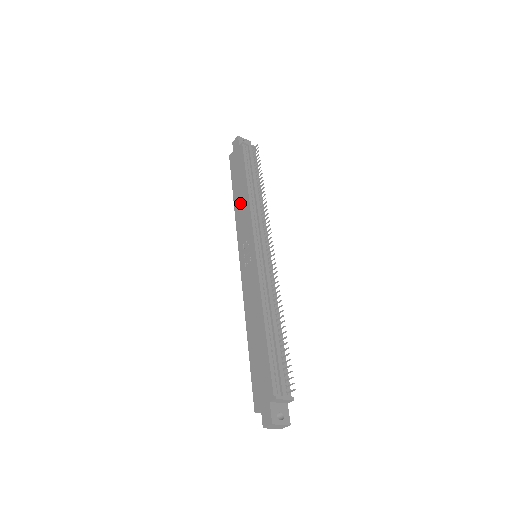
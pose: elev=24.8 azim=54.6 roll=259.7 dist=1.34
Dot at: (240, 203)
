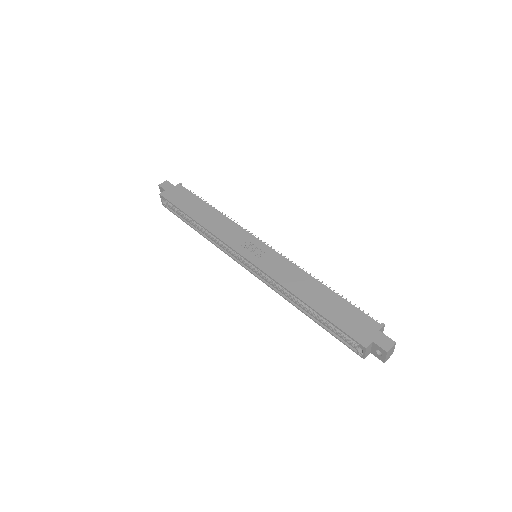
Dot at: (211, 220)
